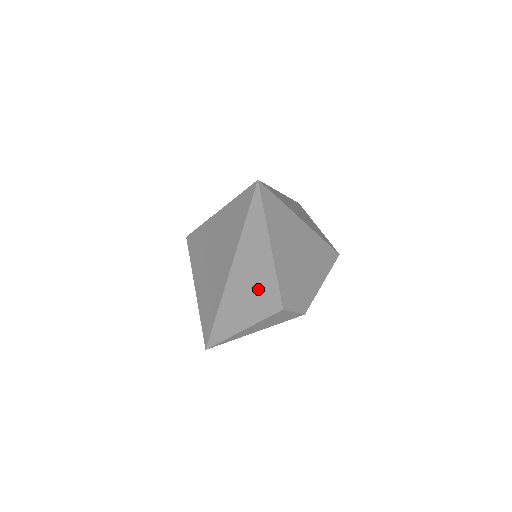
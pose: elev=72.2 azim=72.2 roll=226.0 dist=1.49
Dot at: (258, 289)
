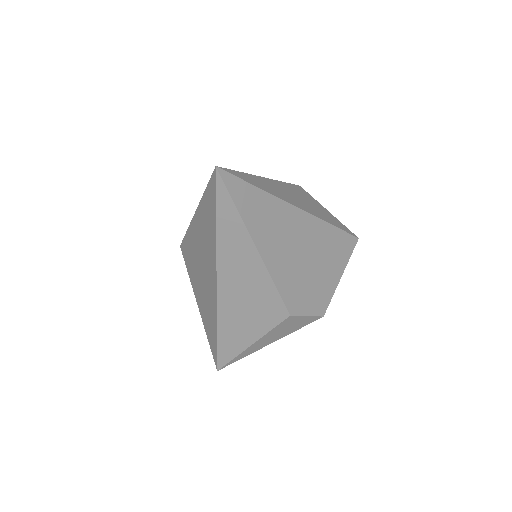
Dot at: (254, 296)
